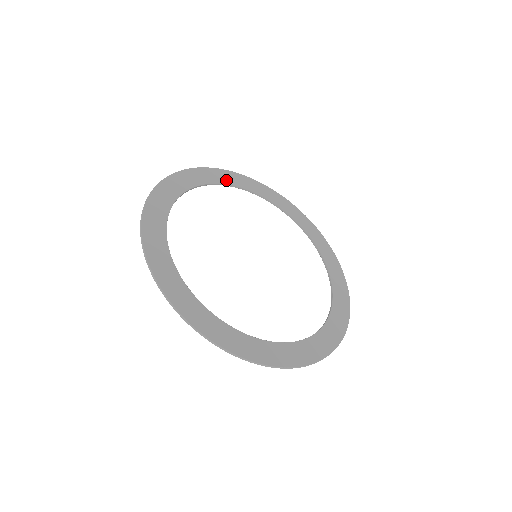
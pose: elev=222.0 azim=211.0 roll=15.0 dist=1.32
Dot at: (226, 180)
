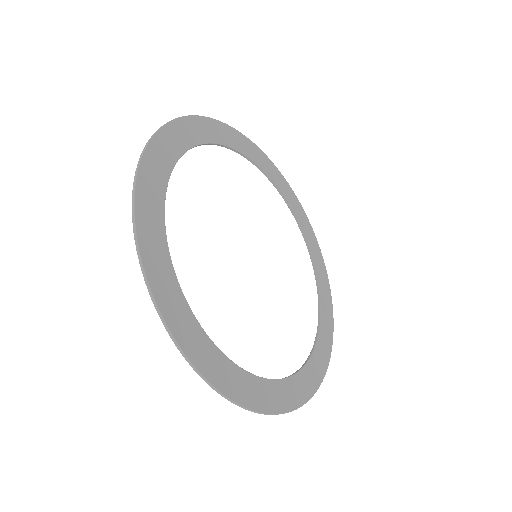
Dot at: (272, 174)
